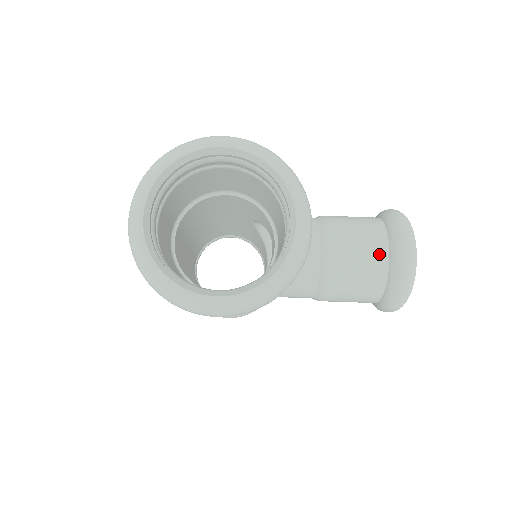
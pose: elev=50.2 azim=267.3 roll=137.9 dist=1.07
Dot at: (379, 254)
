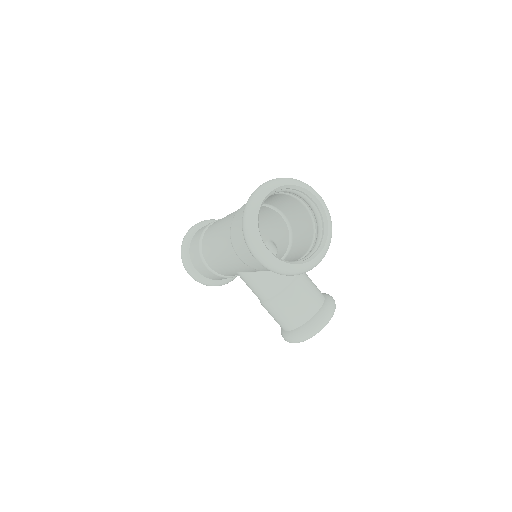
Dot at: (313, 308)
